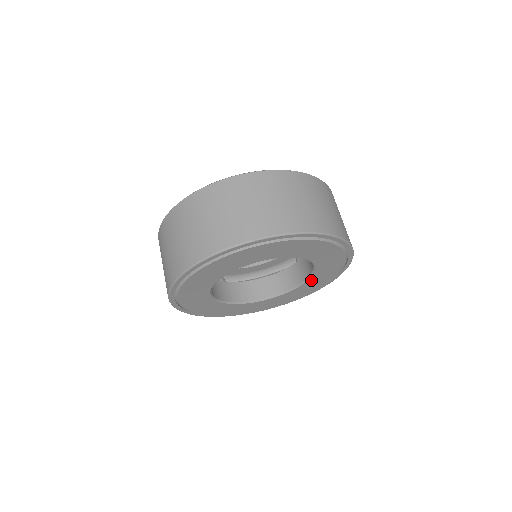
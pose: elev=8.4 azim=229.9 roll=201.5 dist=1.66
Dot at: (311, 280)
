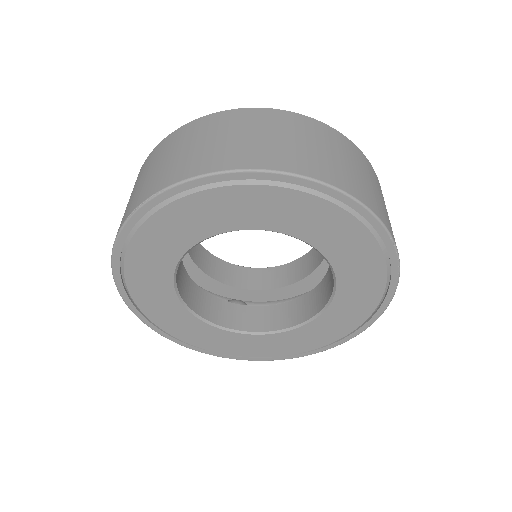
Dot at: (343, 291)
